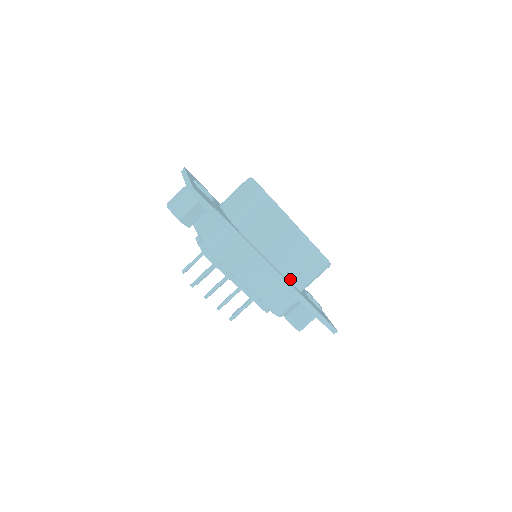
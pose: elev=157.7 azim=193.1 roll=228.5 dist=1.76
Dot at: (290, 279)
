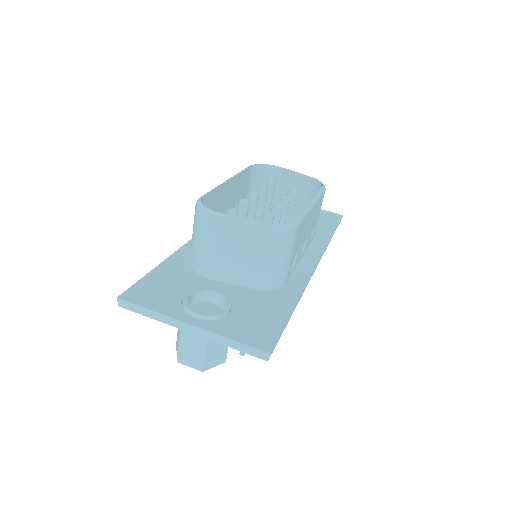
Dot at: (311, 241)
